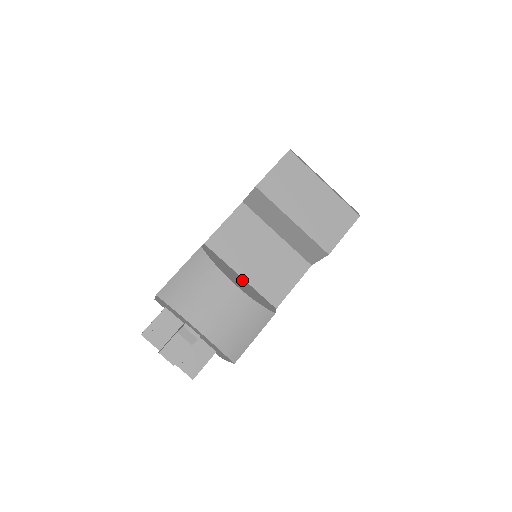
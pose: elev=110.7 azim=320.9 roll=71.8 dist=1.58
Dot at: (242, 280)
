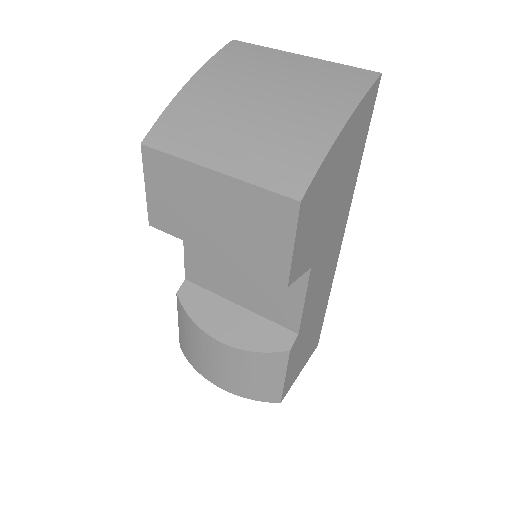
Dot at: (239, 313)
